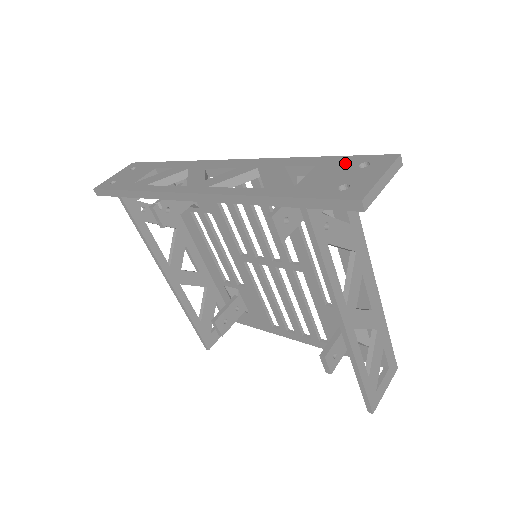
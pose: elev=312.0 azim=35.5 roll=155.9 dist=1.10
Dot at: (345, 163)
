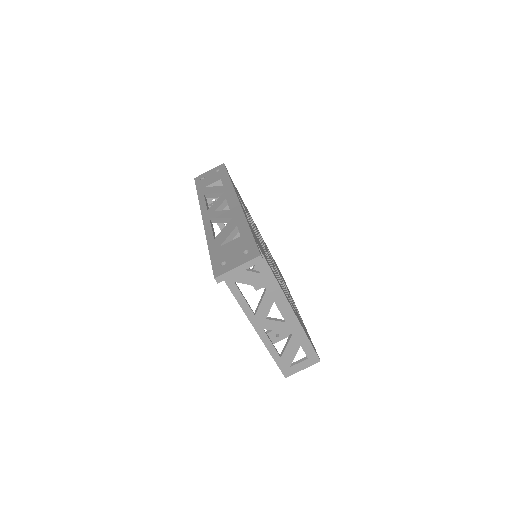
Dot at: (246, 244)
